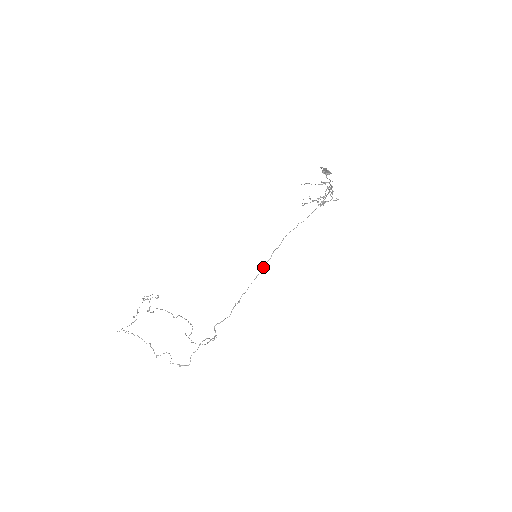
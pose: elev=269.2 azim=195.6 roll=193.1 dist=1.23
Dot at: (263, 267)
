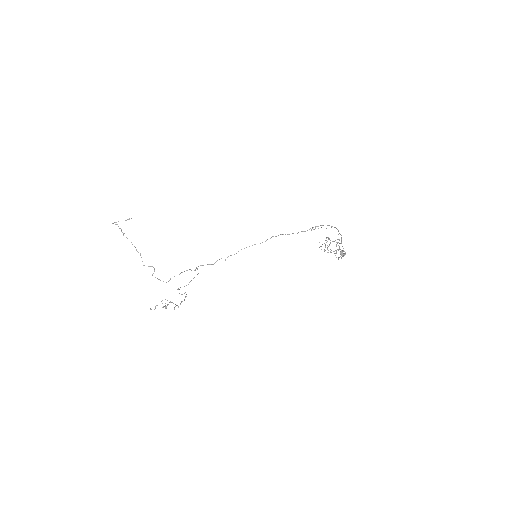
Dot at: occluded
